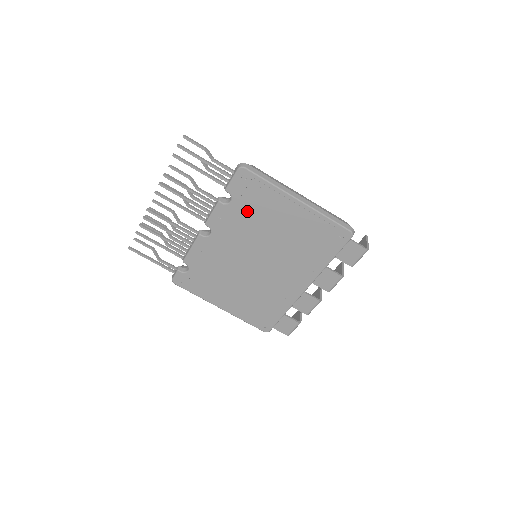
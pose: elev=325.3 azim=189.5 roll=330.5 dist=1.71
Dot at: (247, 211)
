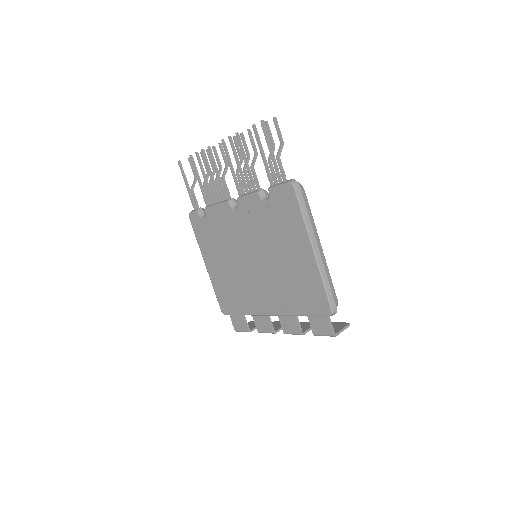
Dot at: (272, 219)
